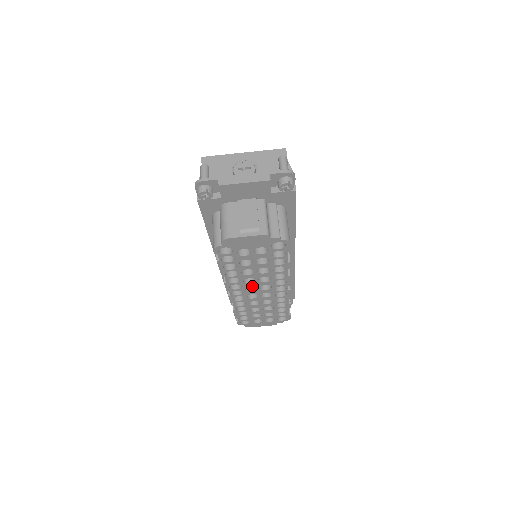
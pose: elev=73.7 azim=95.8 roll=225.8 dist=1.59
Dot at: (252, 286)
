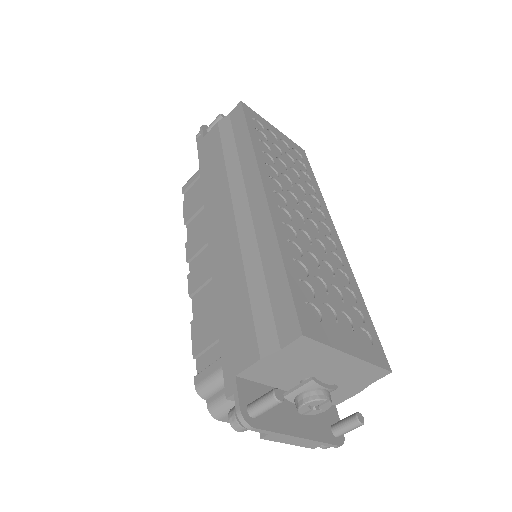
Dot at: occluded
